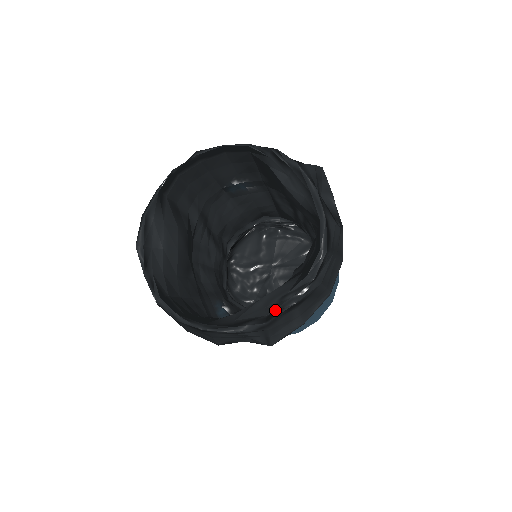
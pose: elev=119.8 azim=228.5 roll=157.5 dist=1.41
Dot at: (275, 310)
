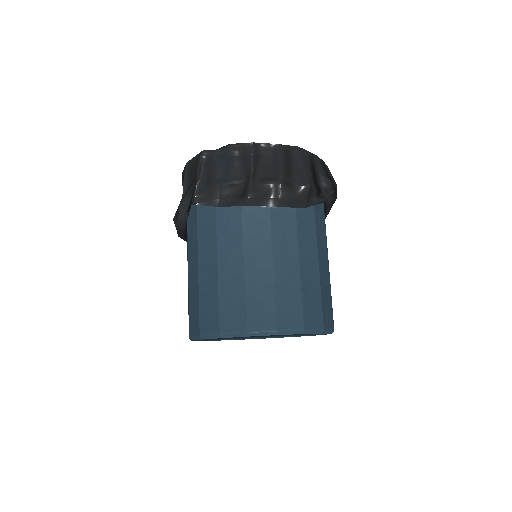
Dot at: occluded
